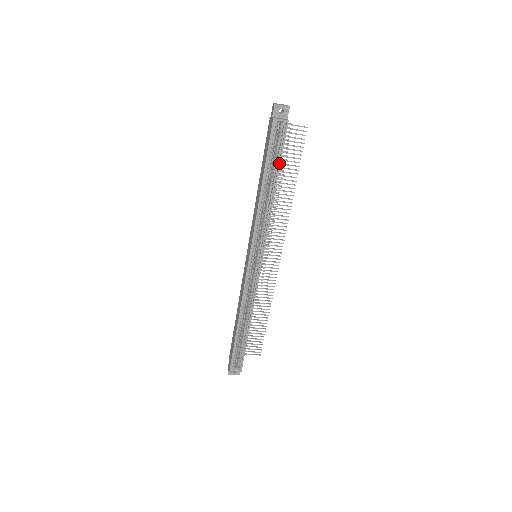
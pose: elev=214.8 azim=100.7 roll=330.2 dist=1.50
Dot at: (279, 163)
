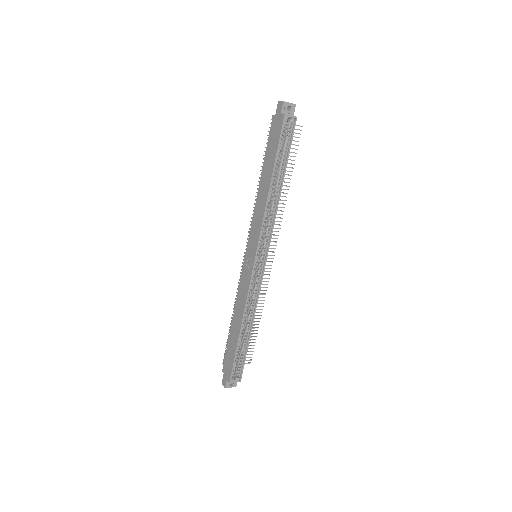
Dot at: (287, 158)
